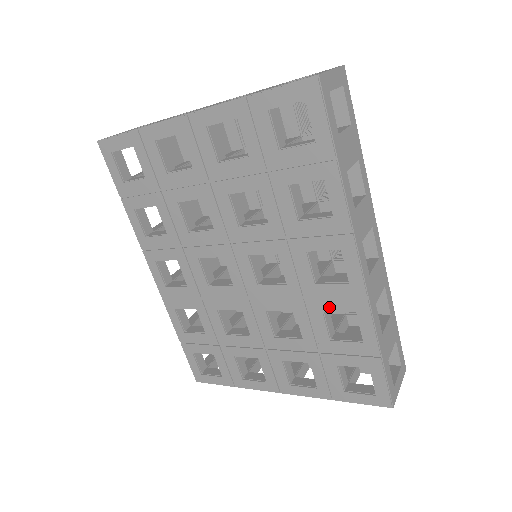
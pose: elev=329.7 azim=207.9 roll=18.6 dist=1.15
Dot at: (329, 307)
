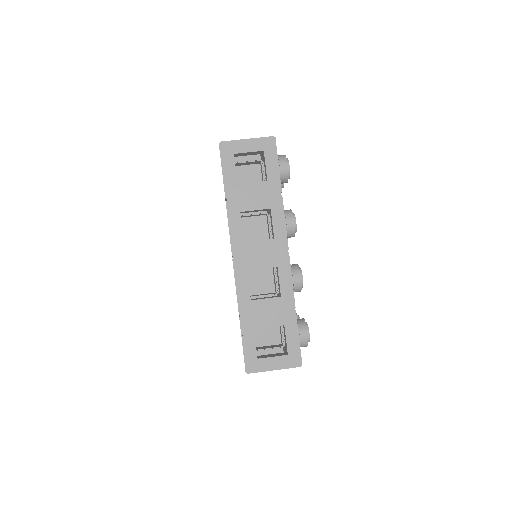
Dot at: occluded
